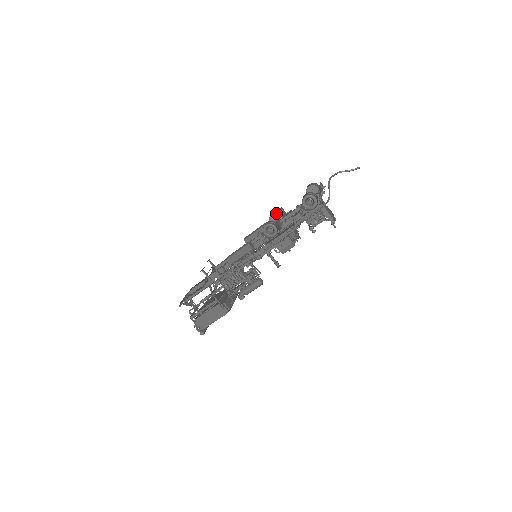
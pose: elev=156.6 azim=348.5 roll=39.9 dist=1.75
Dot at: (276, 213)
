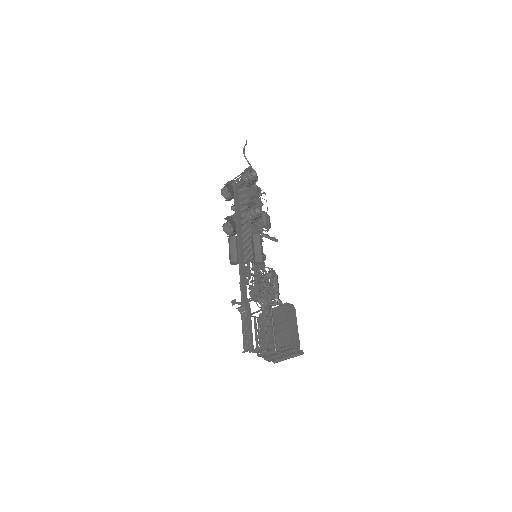
Dot at: (230, 220)
